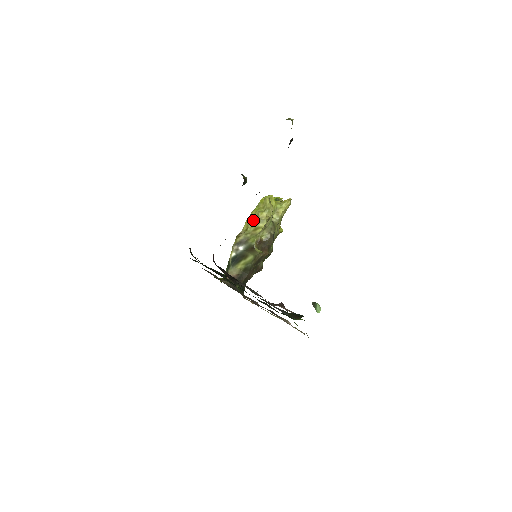
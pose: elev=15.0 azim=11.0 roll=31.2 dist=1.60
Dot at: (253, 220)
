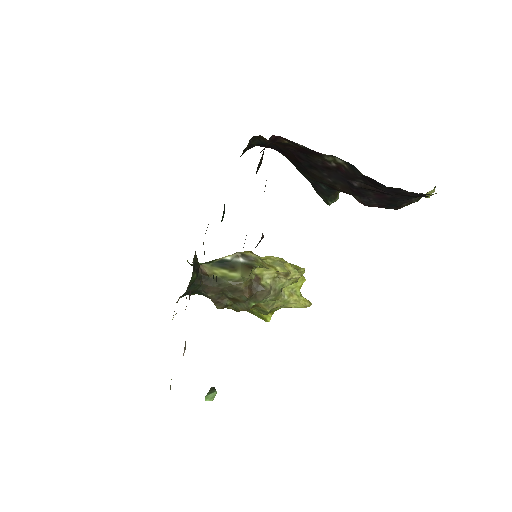
Dot at: (277, 260)
